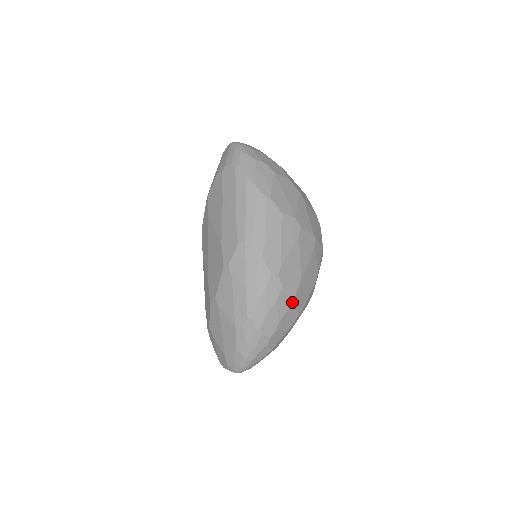
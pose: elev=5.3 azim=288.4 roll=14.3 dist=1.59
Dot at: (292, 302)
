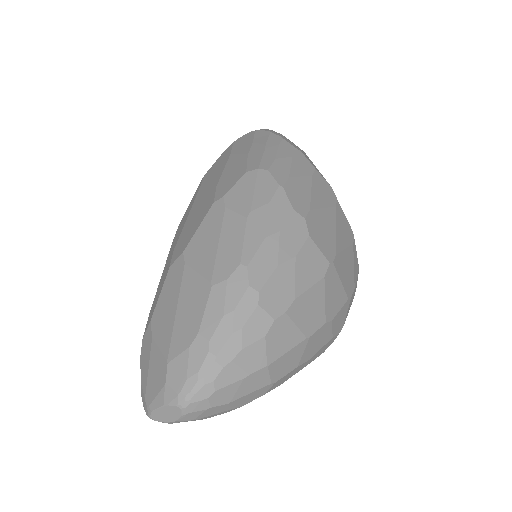
Dot at: (320, 278)
